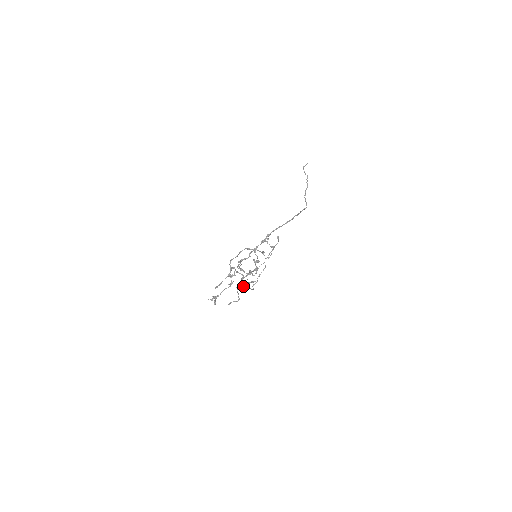
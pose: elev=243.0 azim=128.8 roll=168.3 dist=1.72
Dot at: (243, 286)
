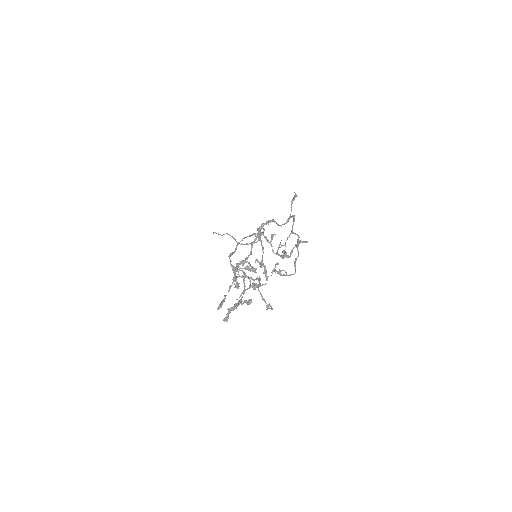
Dot at: occluded
